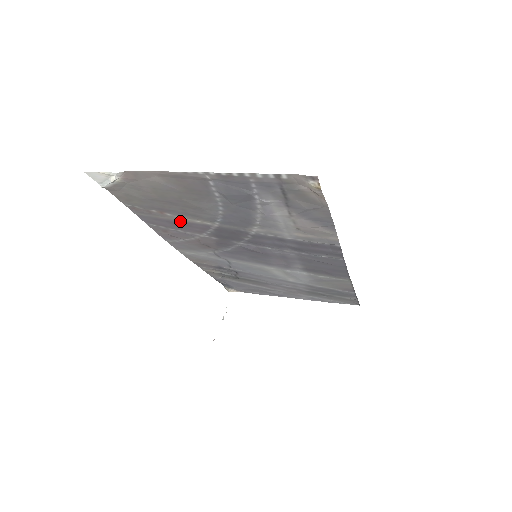
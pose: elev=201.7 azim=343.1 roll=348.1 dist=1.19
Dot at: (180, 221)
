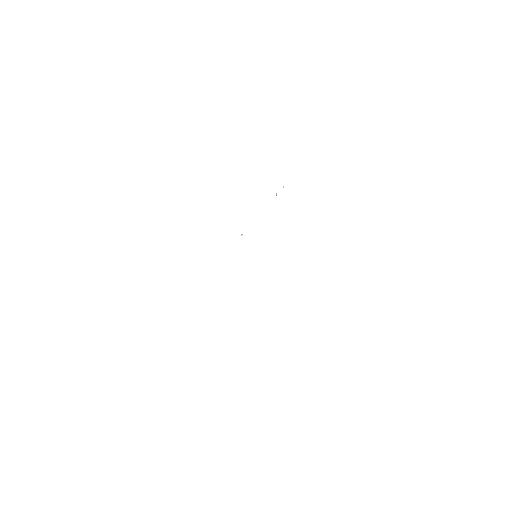
Dot at: occluded
